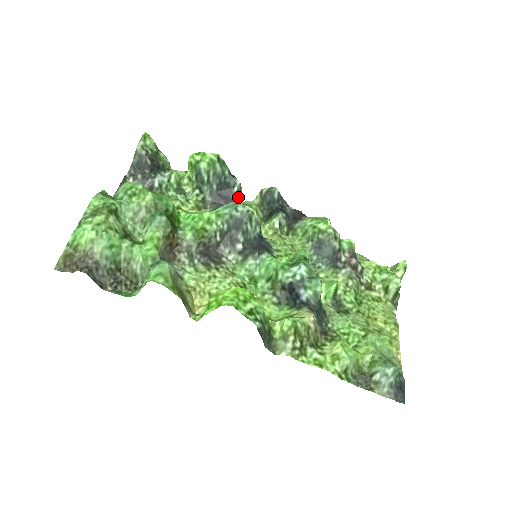
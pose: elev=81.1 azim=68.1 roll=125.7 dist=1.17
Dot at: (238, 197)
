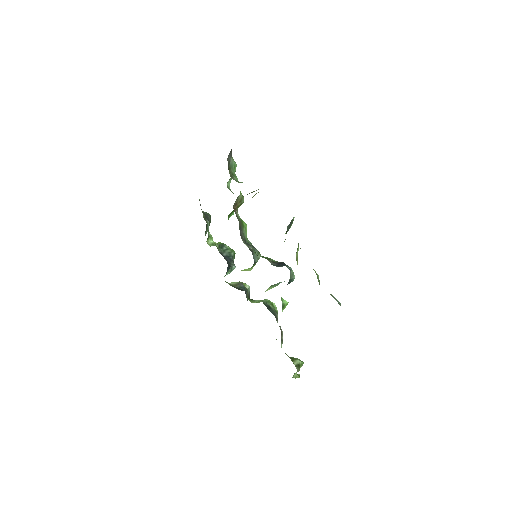
Dot at: (229, 270)
